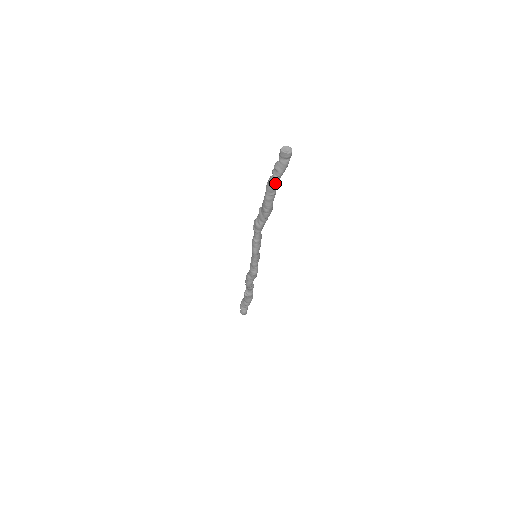
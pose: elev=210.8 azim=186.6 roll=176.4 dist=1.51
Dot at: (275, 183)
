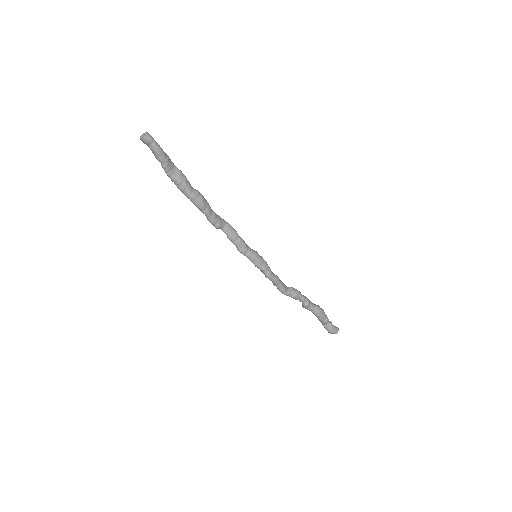
Dot at: (168, 171)
